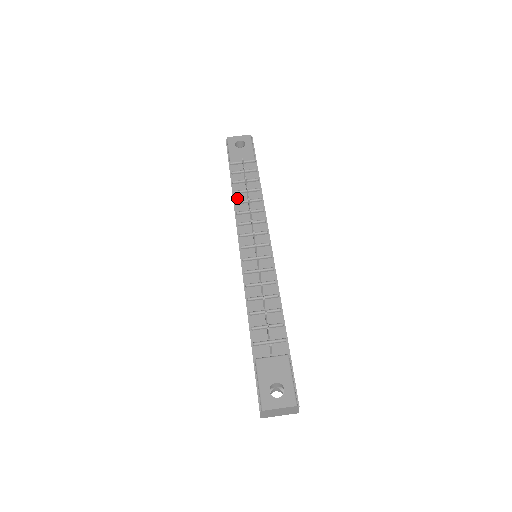
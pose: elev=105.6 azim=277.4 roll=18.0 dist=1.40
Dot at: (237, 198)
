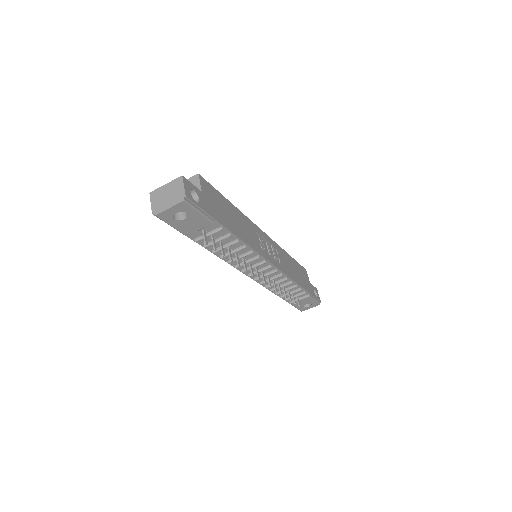
Dot at: (218, 253)
